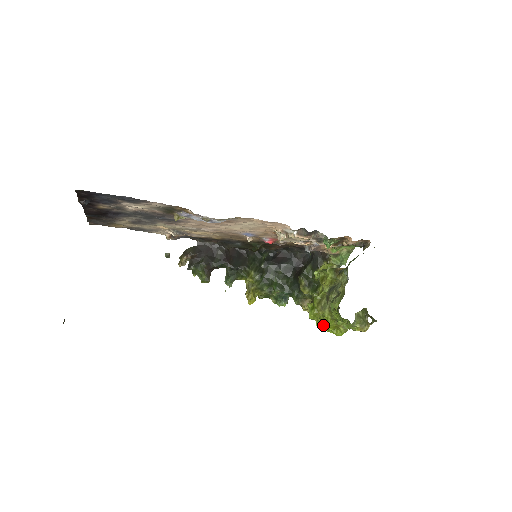
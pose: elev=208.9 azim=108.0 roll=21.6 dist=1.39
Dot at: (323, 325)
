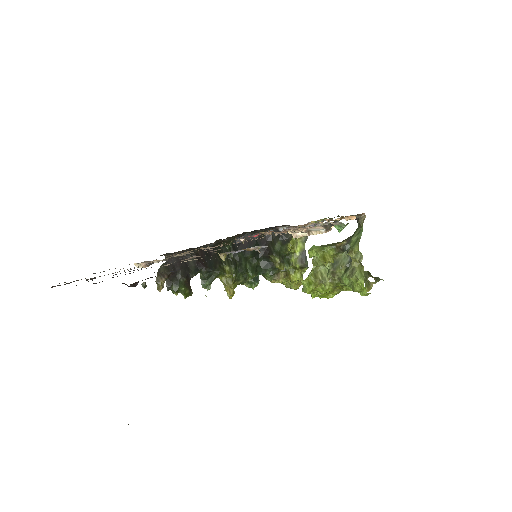
Dot at: (320, 295)
